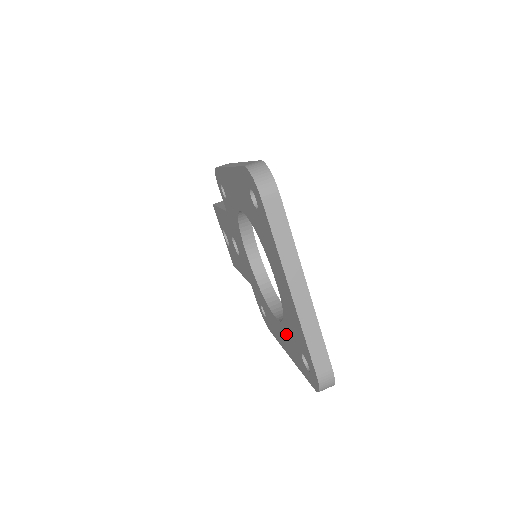
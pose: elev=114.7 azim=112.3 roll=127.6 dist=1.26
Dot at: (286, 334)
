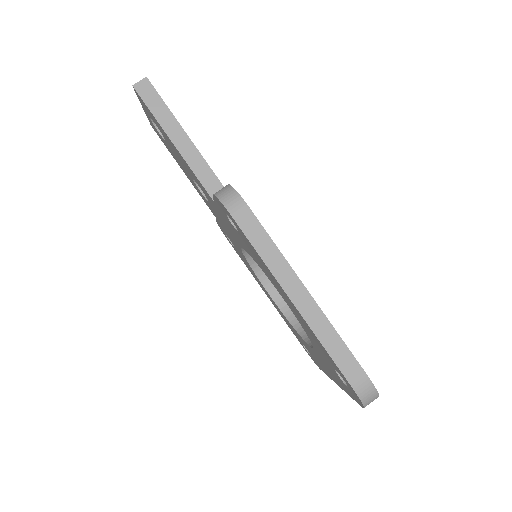
Dot at: (283, 316)
